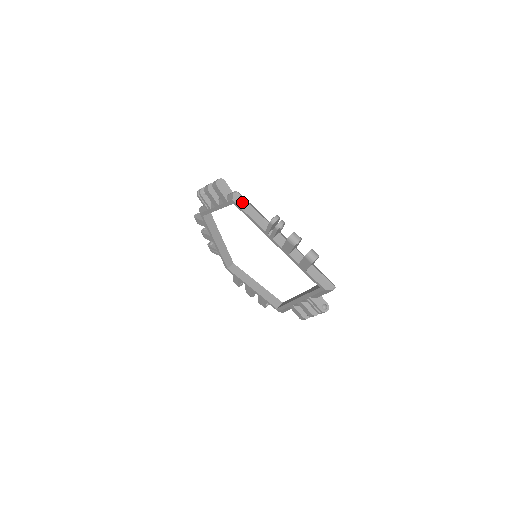
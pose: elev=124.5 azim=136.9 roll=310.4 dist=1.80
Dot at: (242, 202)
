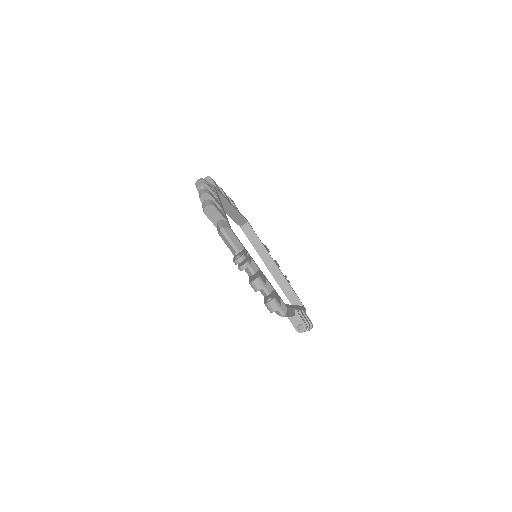
Dot at: occluded
